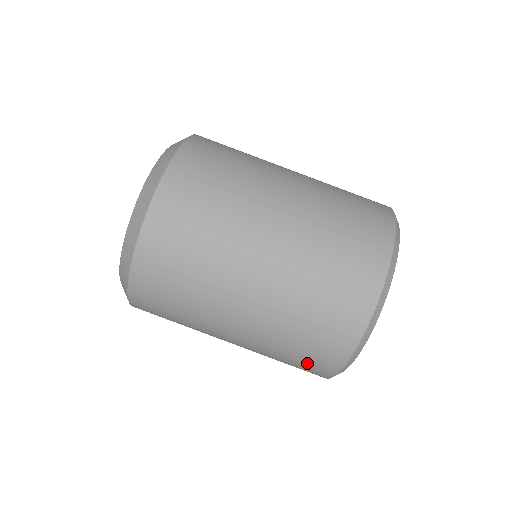
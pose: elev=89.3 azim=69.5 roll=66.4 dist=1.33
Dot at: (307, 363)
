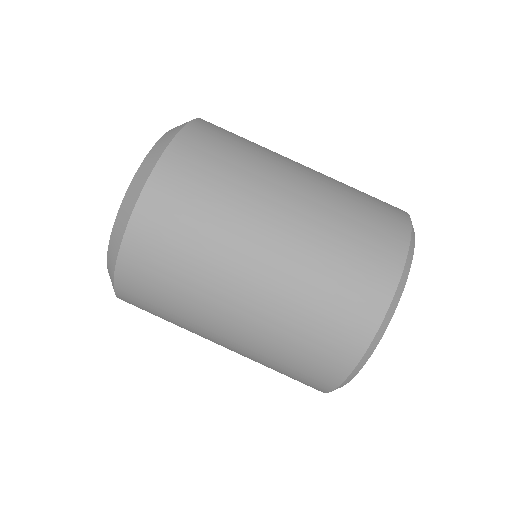
Dot at: (325, 345)
